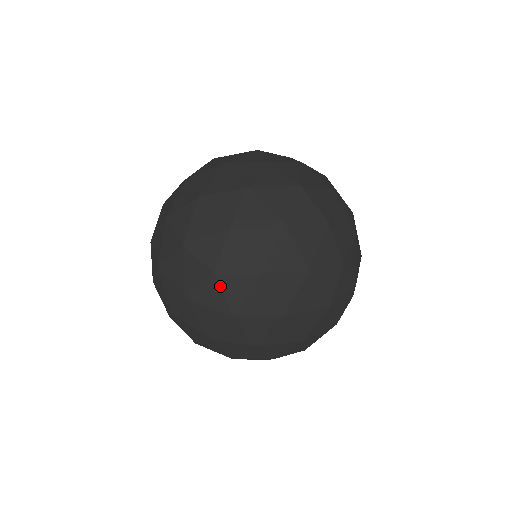
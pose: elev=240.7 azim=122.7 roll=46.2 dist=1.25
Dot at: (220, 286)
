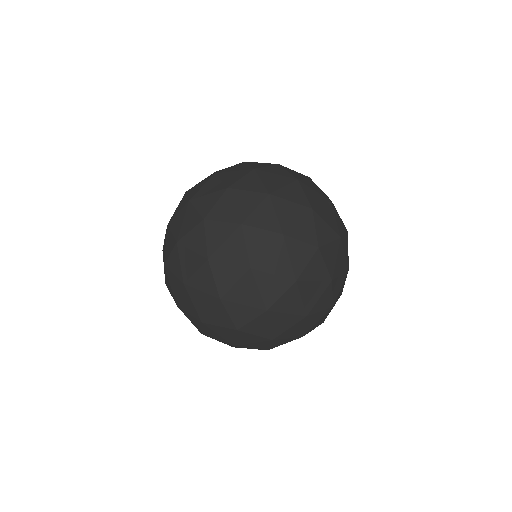
Dot at: (236, 335)
